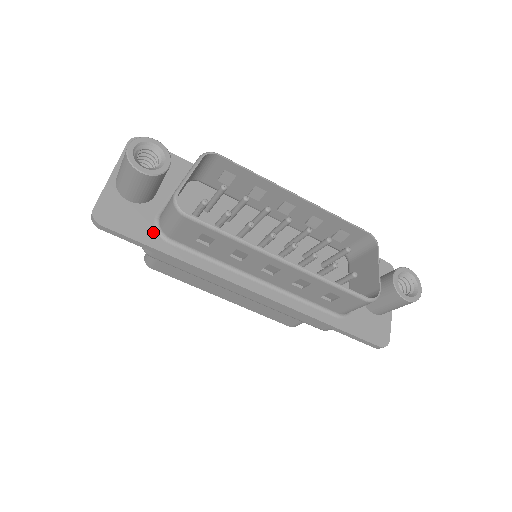
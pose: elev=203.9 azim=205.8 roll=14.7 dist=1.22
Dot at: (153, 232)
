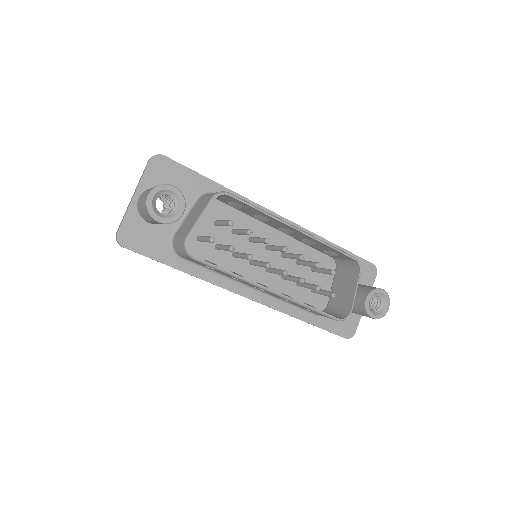
Dot at: (167, 250)
